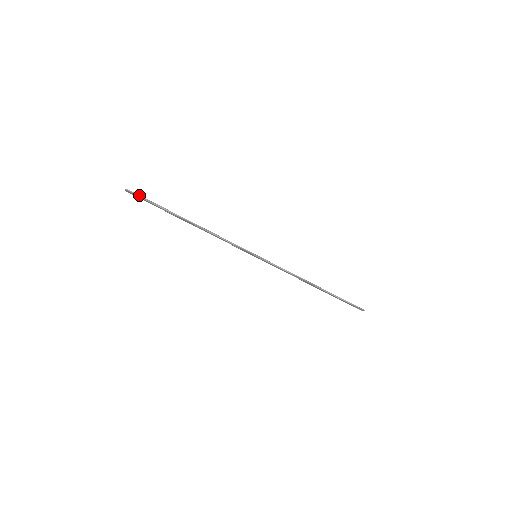
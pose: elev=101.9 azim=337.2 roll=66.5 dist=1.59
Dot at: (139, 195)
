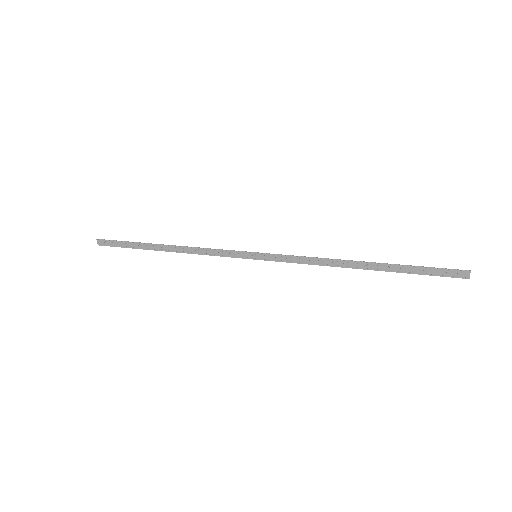
Dot at: (110, 240)
